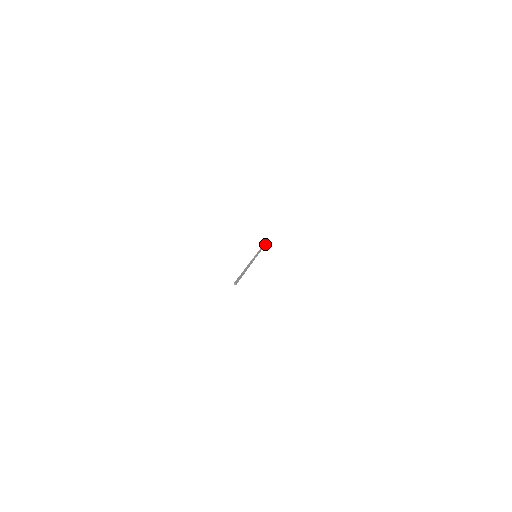
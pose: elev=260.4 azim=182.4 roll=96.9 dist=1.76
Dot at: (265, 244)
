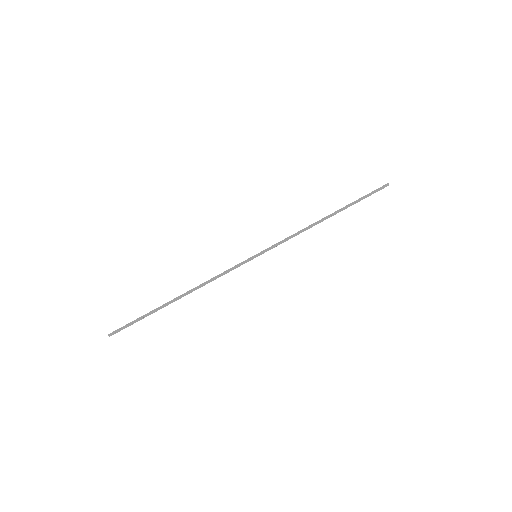
Dot at: (352, 204)
